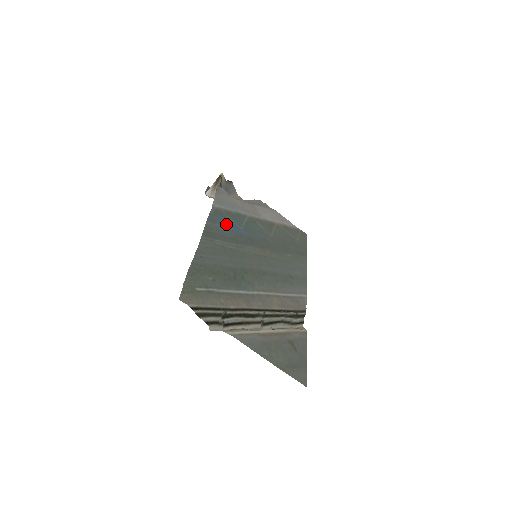
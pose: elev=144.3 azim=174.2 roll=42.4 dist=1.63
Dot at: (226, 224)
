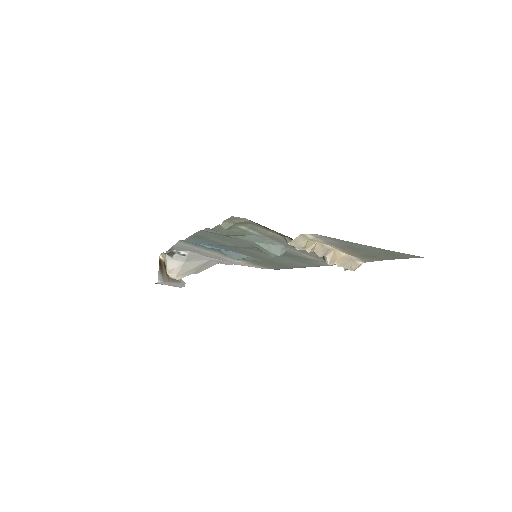
Dot at: occluded
